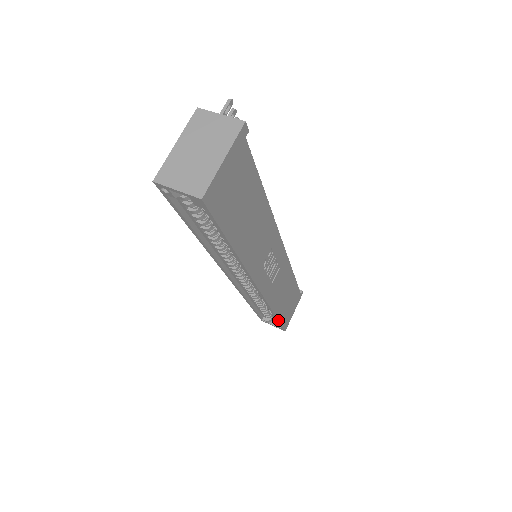
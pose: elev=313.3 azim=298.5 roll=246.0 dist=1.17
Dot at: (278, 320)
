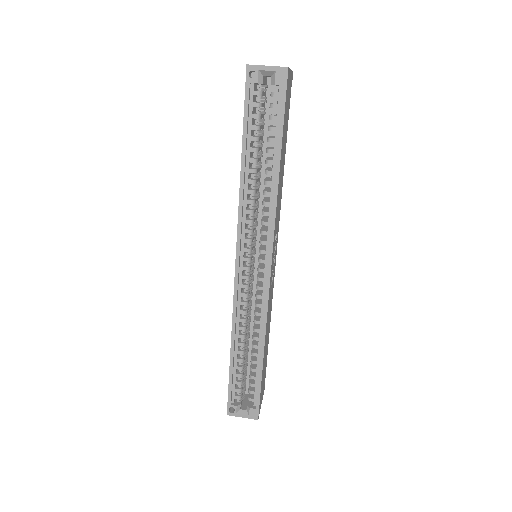
Dot at: (262, 372)
